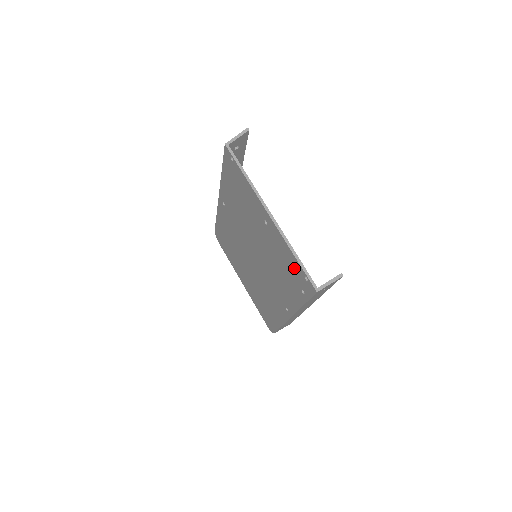
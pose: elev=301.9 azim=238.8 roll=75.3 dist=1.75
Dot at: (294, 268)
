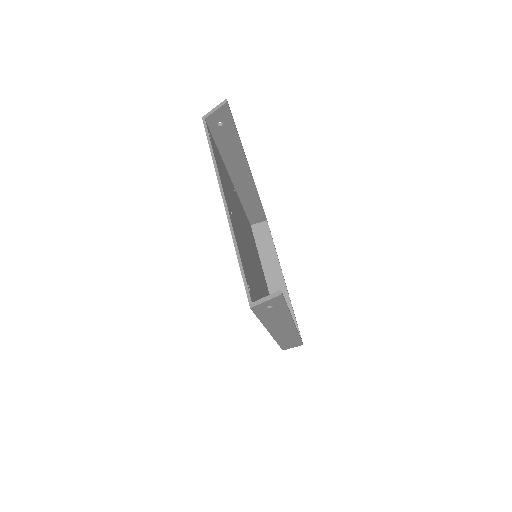
Dot at: occluded
